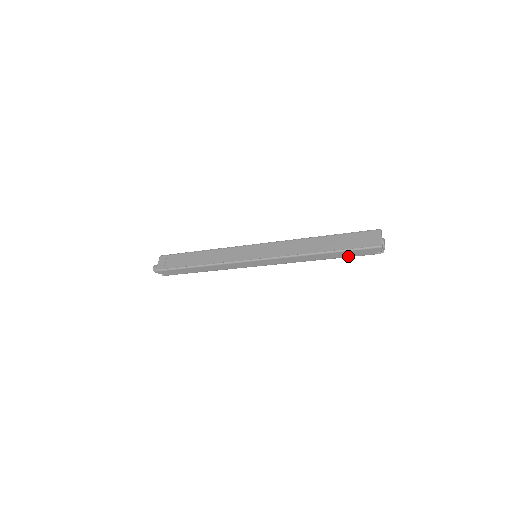
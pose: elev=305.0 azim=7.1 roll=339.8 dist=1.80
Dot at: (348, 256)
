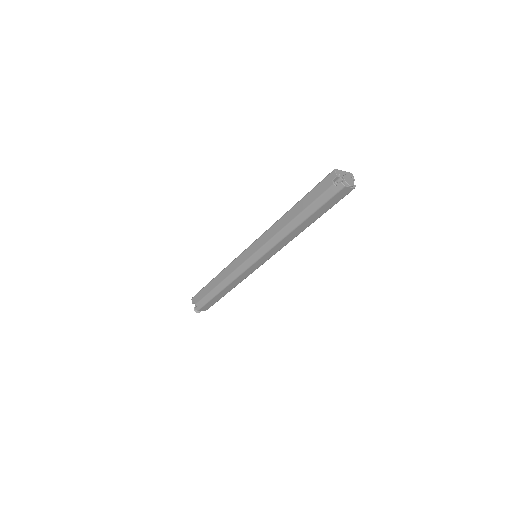
Dot at: (311, 202)
